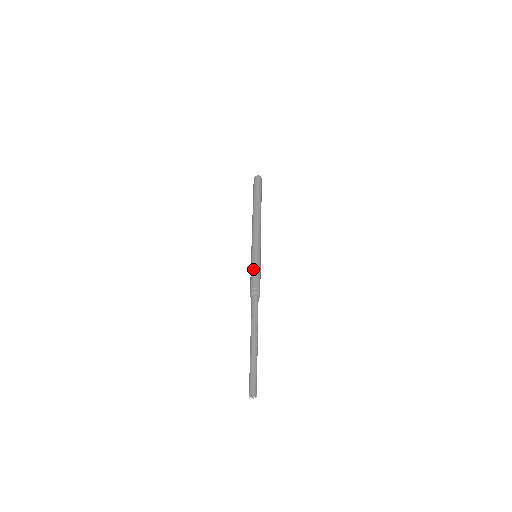
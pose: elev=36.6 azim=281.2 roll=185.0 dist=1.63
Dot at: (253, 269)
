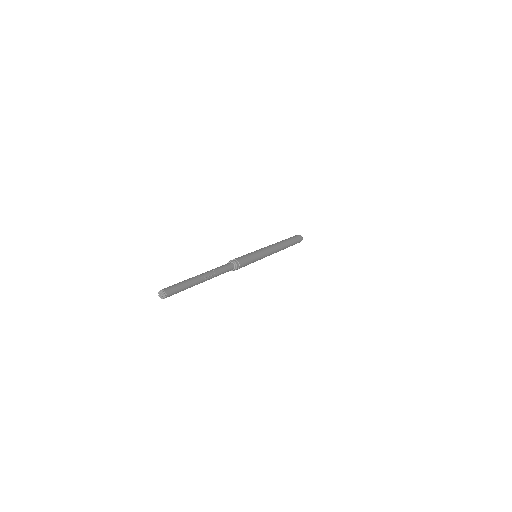
Dot at: occluded
